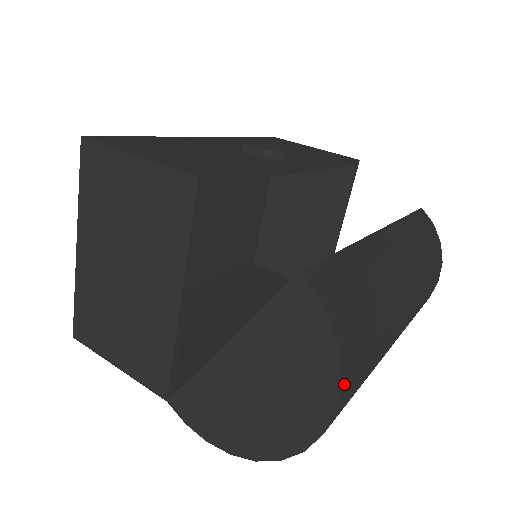
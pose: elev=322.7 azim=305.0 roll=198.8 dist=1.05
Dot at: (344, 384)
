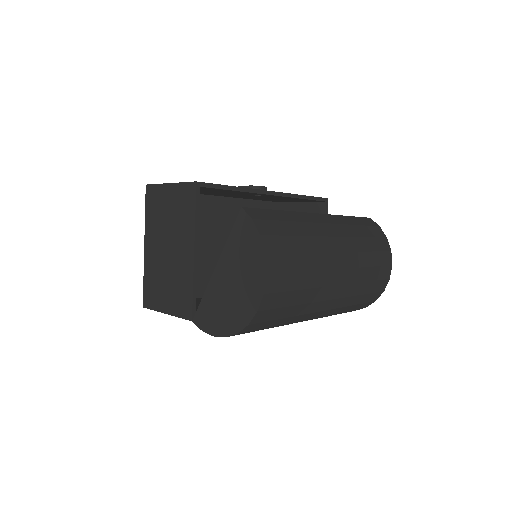
Dot at: (271, 263)
